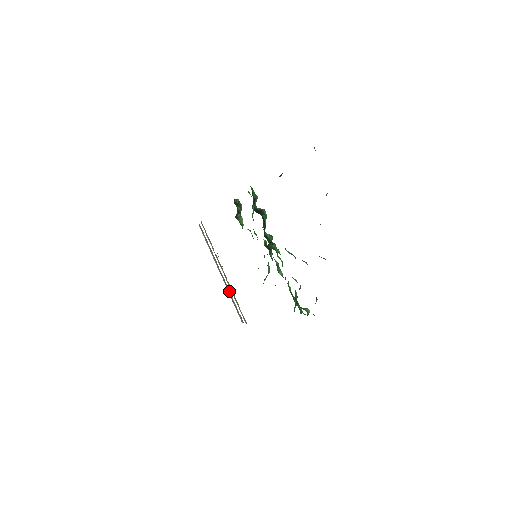
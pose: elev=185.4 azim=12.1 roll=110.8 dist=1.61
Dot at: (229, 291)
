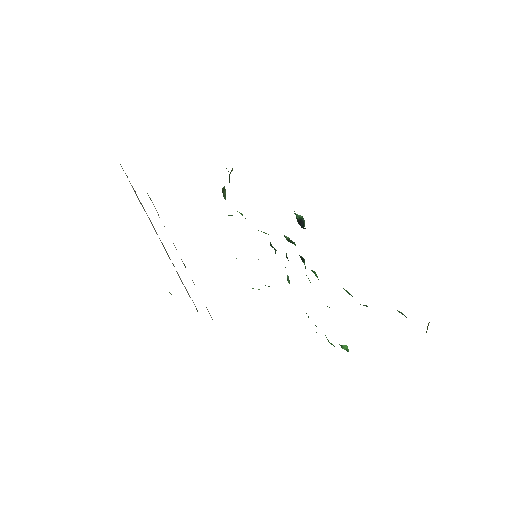
Dot at: occluded
